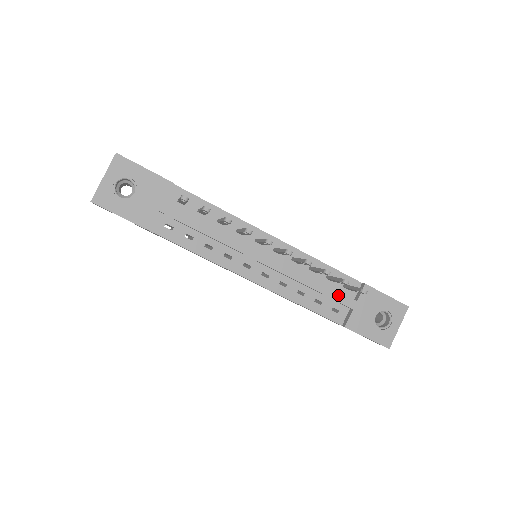
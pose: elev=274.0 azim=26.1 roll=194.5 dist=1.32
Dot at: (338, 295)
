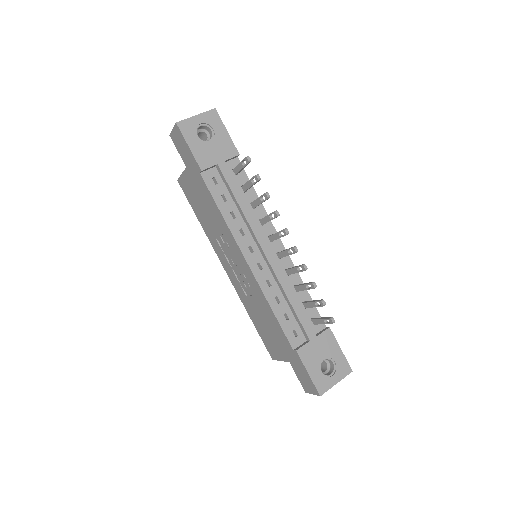
Dot at: (305, 321)
